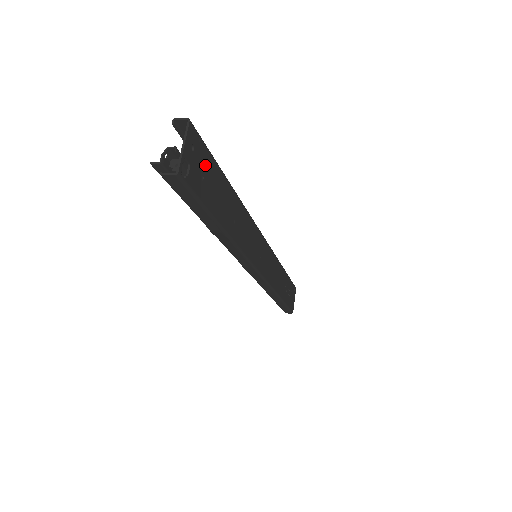
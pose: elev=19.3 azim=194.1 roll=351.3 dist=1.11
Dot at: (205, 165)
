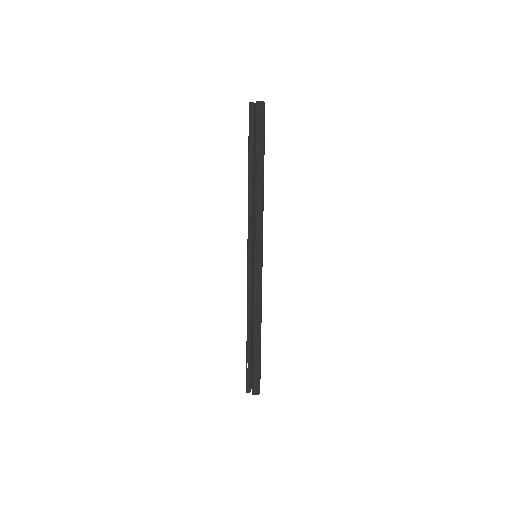
Dot at: occluded
